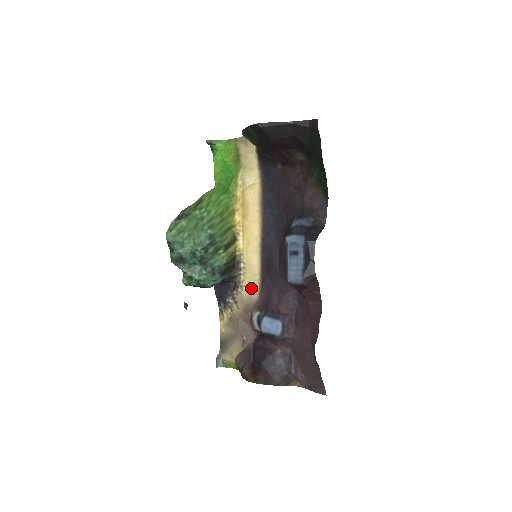
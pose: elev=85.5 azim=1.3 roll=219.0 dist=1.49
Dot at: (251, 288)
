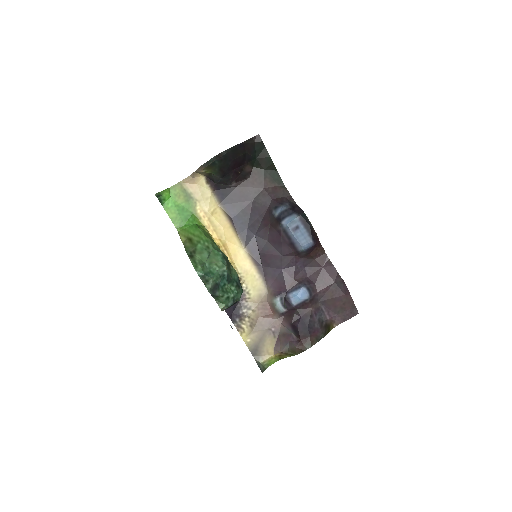
Dot at: (257, 288)
